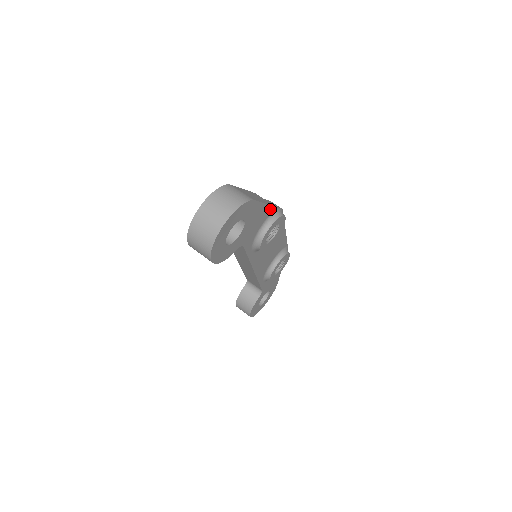
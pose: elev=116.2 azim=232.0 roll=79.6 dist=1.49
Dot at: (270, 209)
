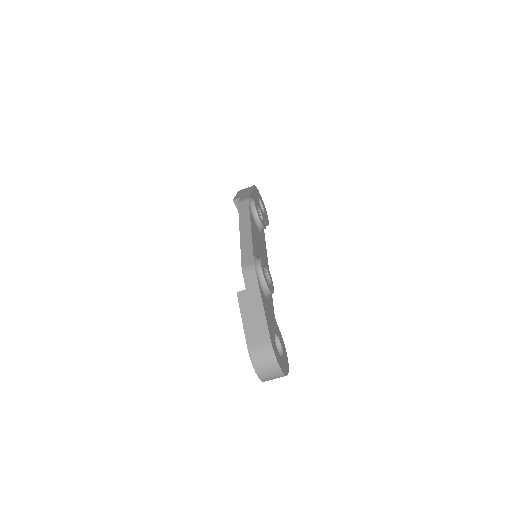
Dot at: (261, 295)
